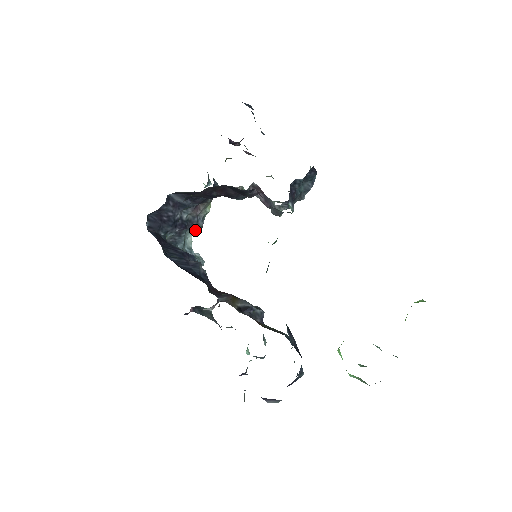
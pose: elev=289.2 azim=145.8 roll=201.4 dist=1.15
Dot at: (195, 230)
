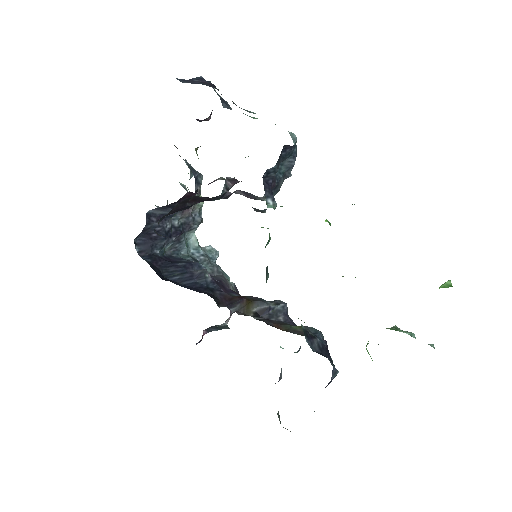
Dot at: (195, 228)
